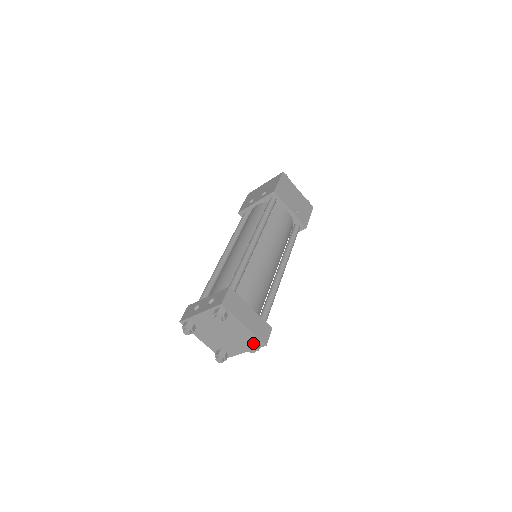
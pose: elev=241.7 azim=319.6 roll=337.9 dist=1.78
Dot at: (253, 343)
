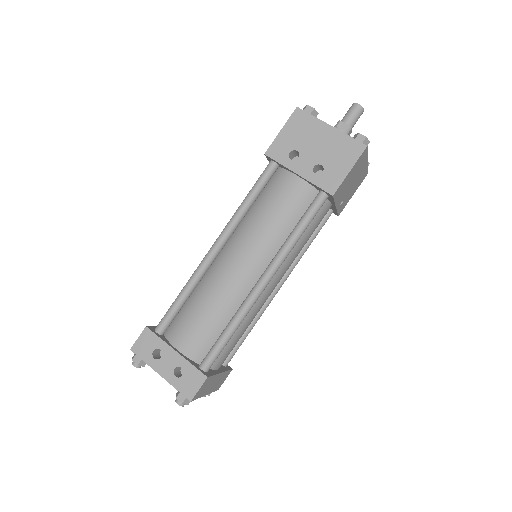
Dot at: occluded
